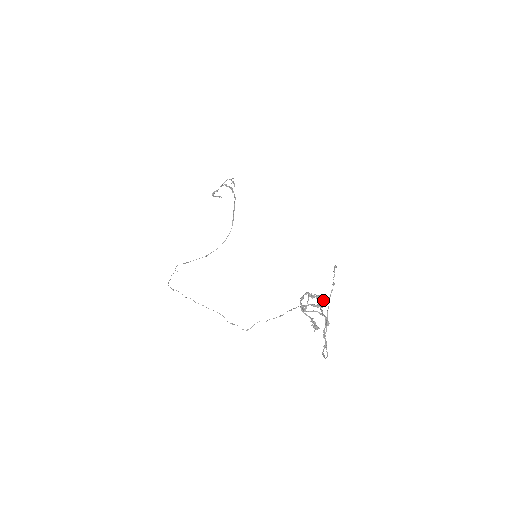
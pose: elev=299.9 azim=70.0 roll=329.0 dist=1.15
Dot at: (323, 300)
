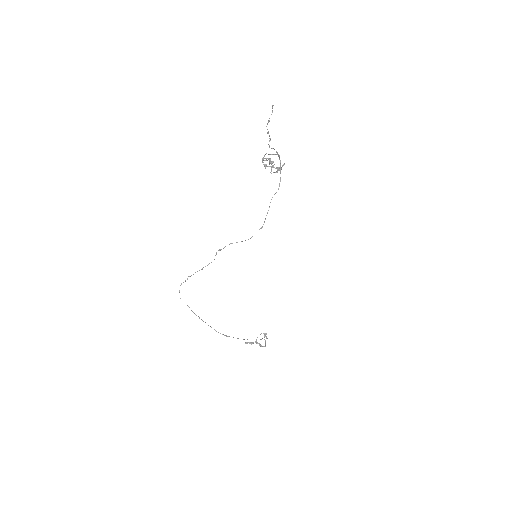
Dot at: occluded
